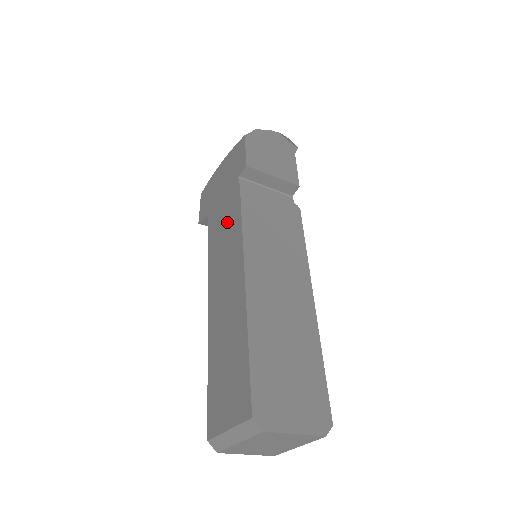
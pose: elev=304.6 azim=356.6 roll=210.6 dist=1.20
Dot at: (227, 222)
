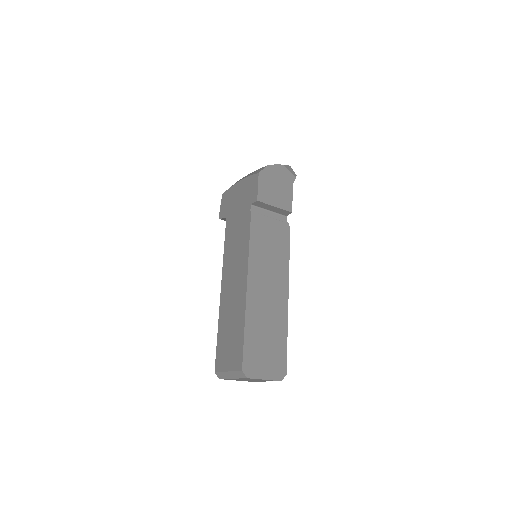
Dot at: (239, 235)
